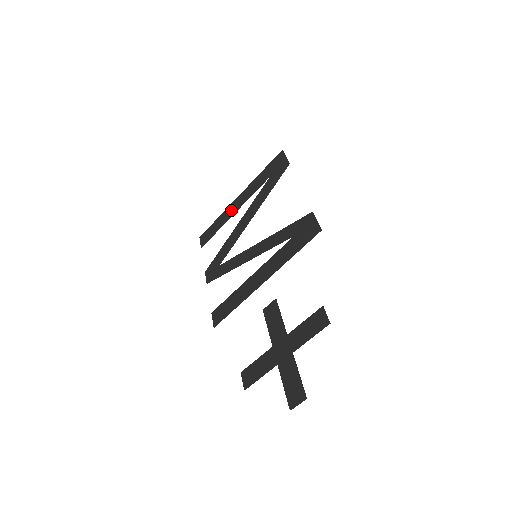
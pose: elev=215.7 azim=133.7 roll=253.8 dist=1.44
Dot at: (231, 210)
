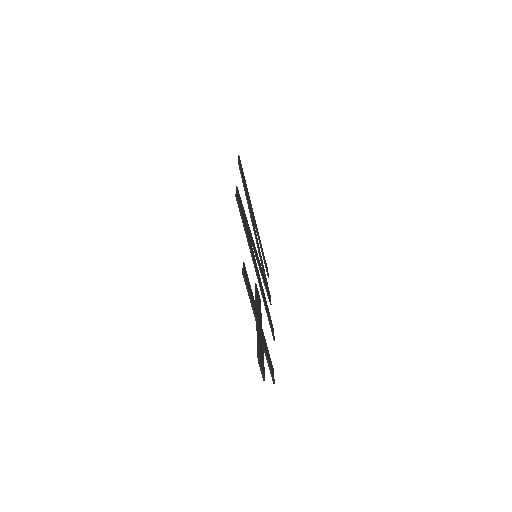
Dot at: occluded
